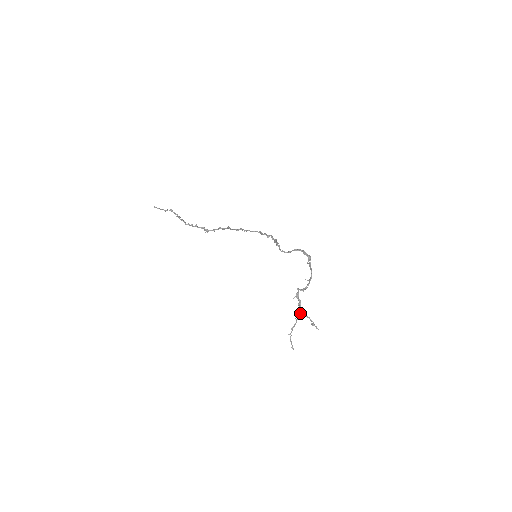
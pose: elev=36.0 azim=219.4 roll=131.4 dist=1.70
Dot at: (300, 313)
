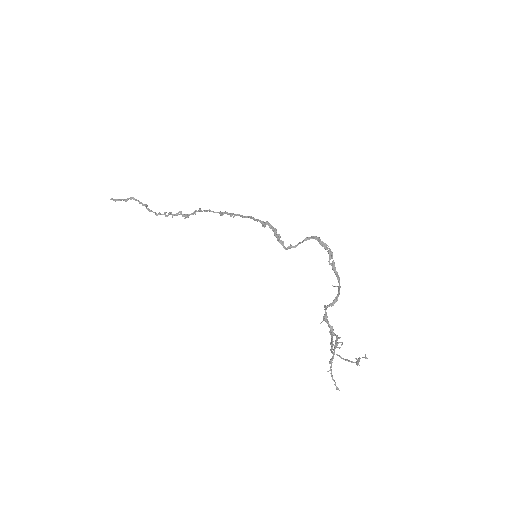
Dot at: (336, 341)
